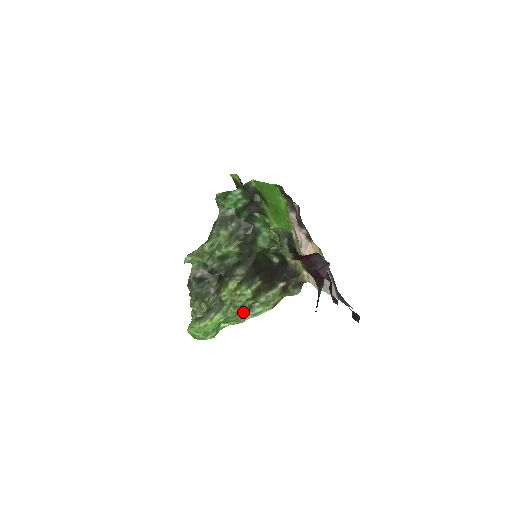
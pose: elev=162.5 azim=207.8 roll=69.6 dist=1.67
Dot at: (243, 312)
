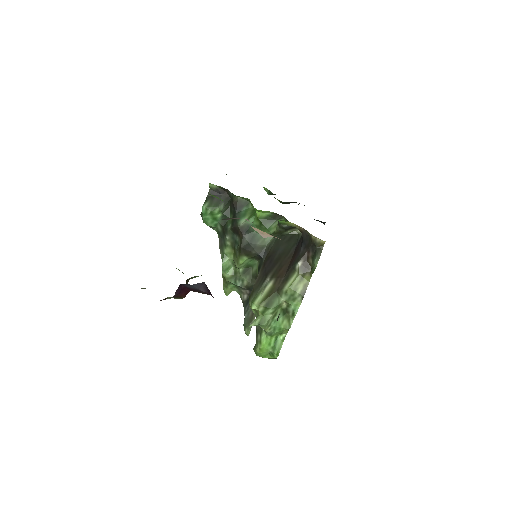
Dot at: (279, 320)
